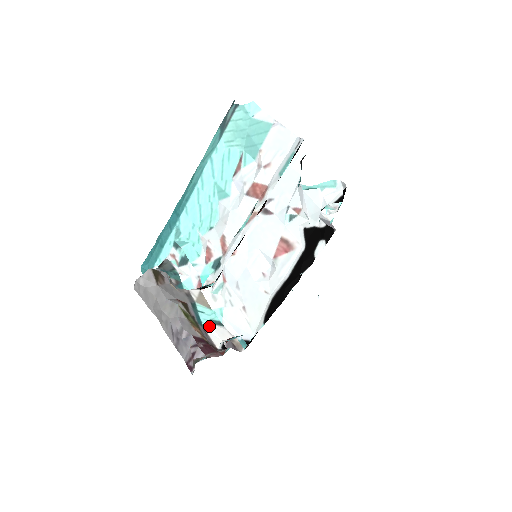
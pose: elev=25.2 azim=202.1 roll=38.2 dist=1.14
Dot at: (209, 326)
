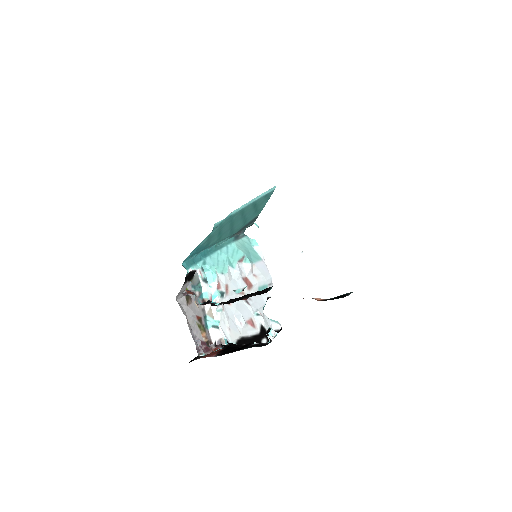
Dot at: (211, 329)
